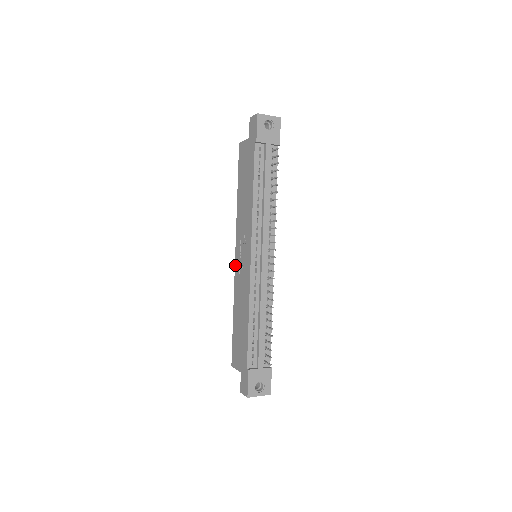
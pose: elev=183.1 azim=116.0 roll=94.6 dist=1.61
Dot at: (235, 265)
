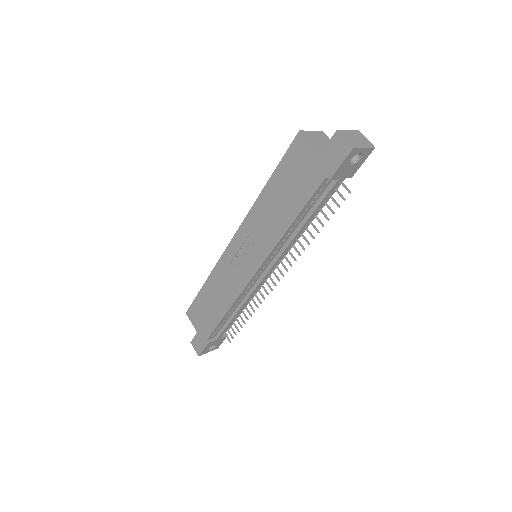
Dot at: (227, 249)
